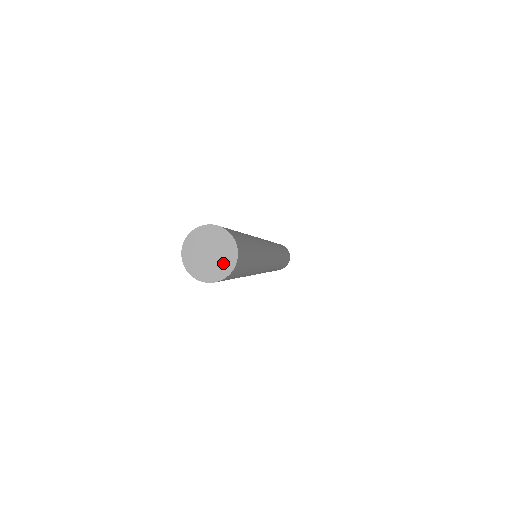
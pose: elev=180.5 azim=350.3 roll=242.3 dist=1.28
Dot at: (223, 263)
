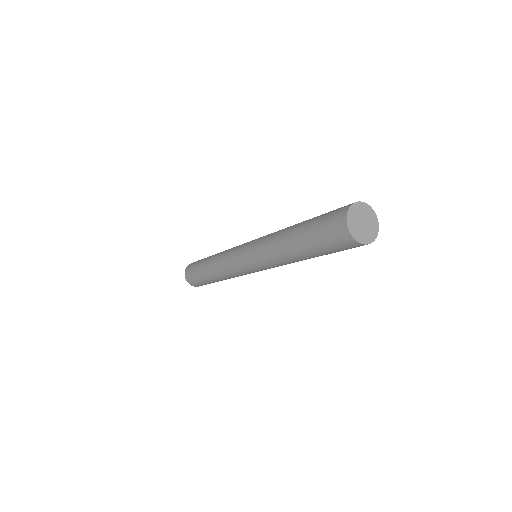
Dot at: (370, 233)
